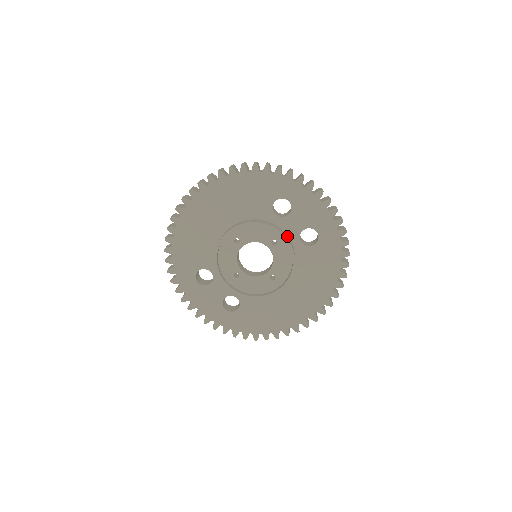
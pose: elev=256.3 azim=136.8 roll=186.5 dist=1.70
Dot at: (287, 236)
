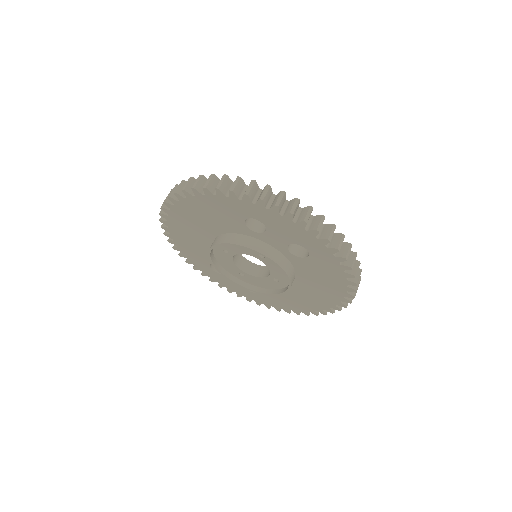
Dot at: (273, 250)
